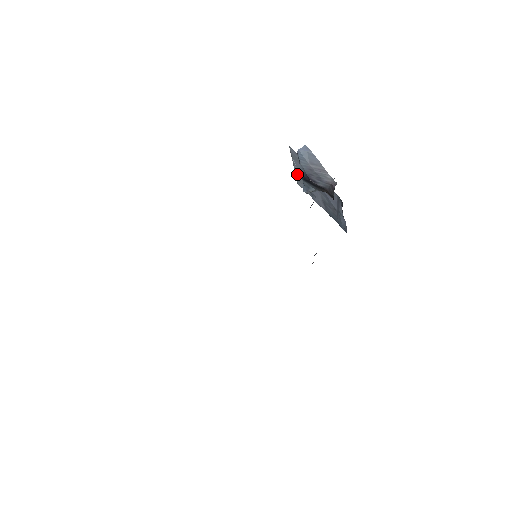
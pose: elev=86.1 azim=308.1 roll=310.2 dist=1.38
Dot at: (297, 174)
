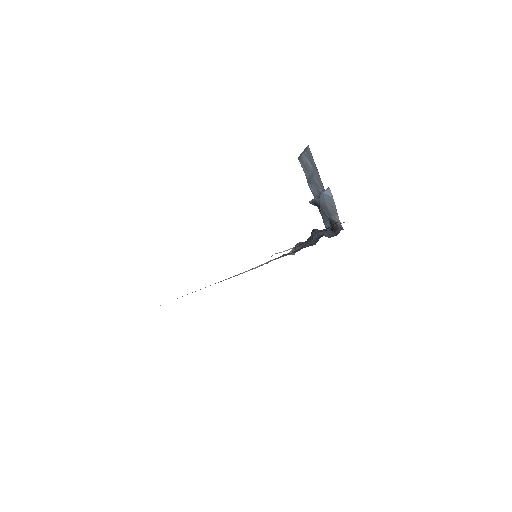
Dot at: (303, 158)
